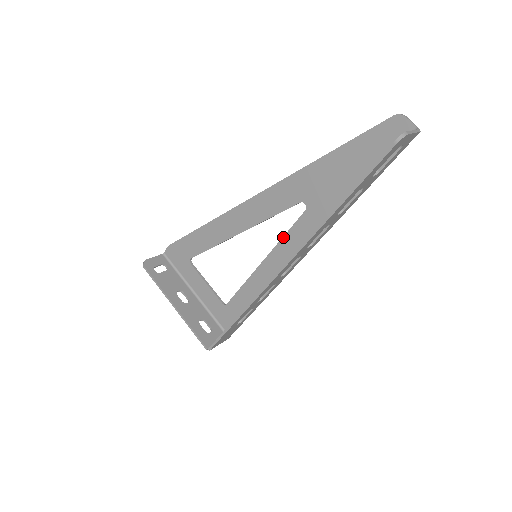
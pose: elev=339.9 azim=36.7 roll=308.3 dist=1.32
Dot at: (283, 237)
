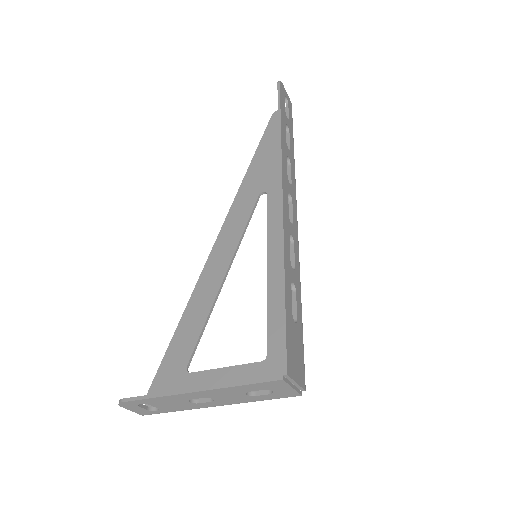
Dot at: (267, 226)
